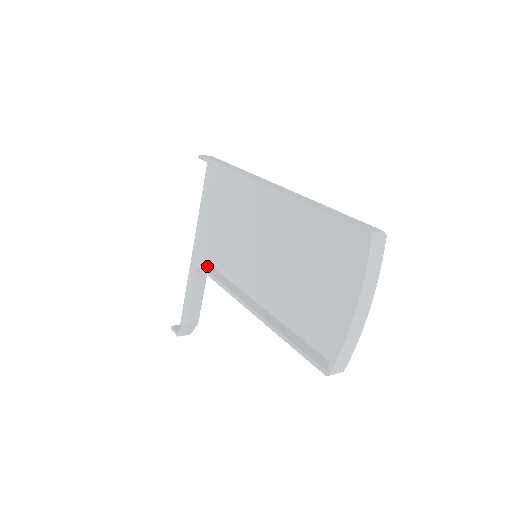
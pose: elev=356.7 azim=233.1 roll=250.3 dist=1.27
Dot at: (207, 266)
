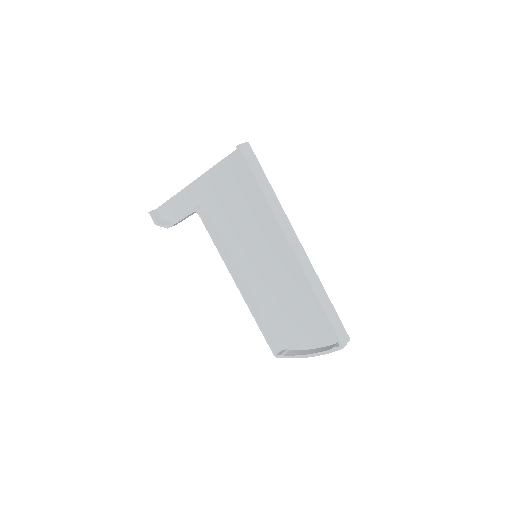
Dot at: (206, 216)
